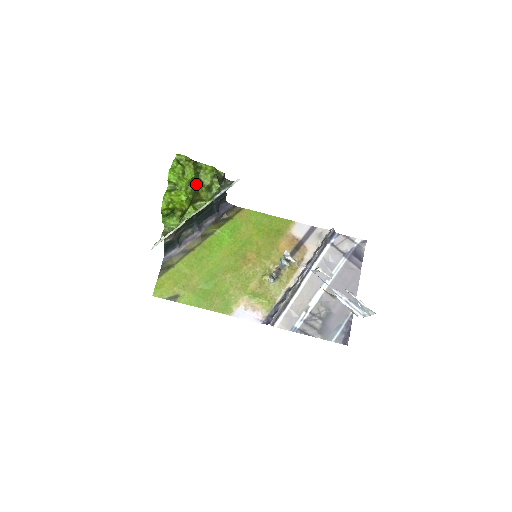
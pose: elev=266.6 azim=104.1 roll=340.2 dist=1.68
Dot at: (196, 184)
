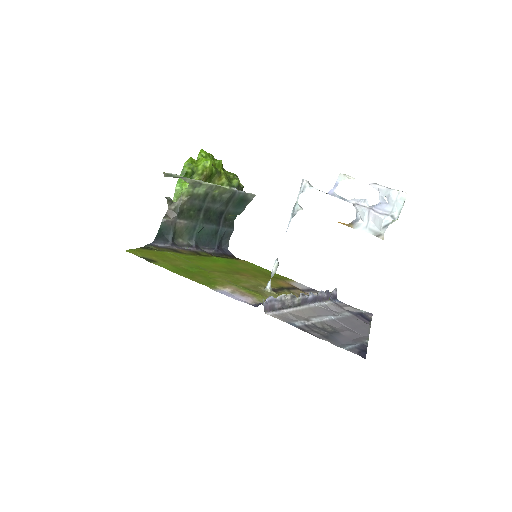
Dot at: (220, 170)
